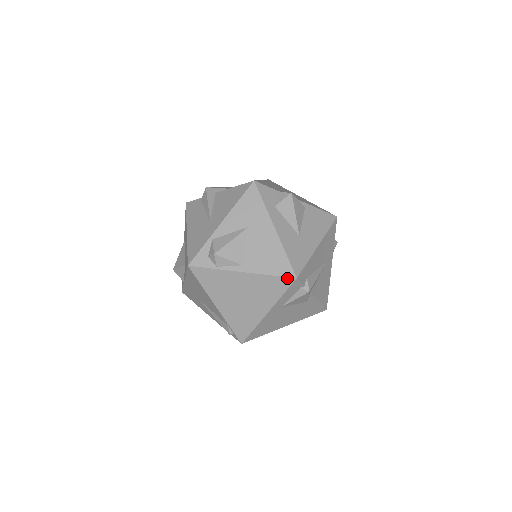
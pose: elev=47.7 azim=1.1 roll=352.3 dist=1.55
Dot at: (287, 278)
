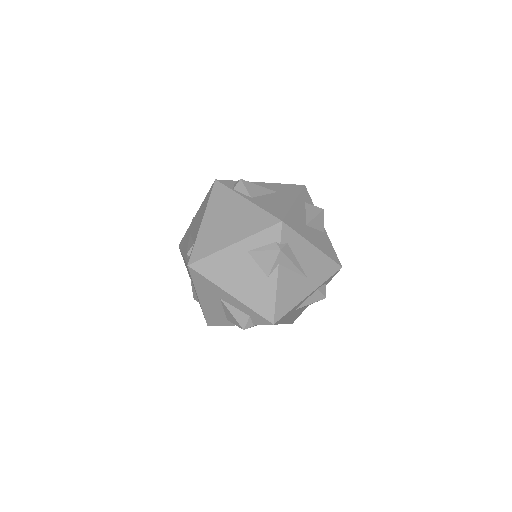
Dot at: (275, 218)
